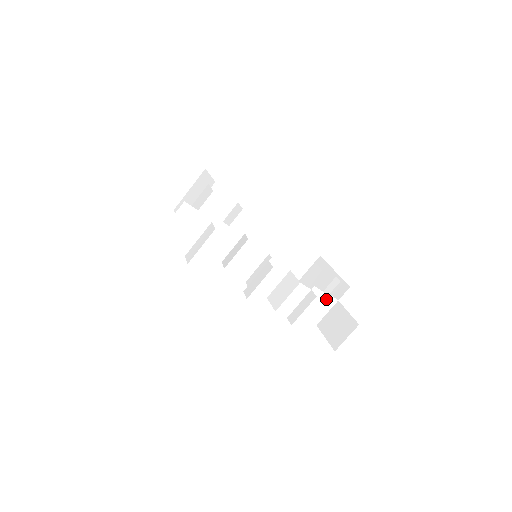
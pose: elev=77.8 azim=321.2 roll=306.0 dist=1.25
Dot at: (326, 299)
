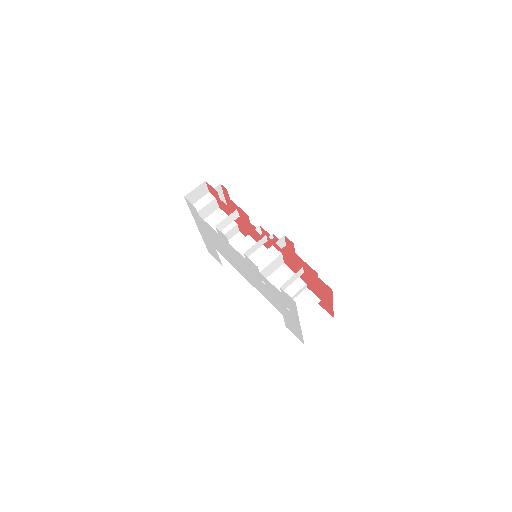
Dot at: (309, 296)
